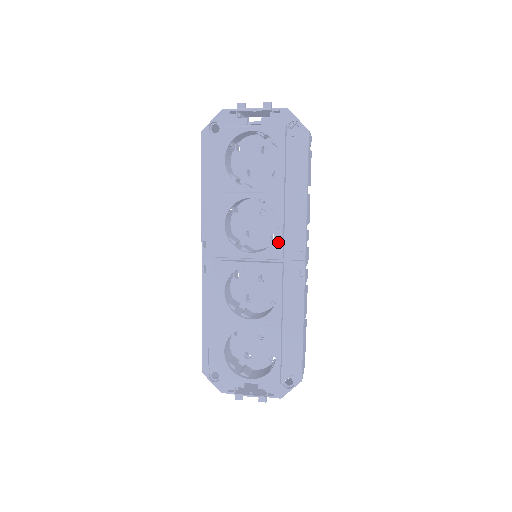
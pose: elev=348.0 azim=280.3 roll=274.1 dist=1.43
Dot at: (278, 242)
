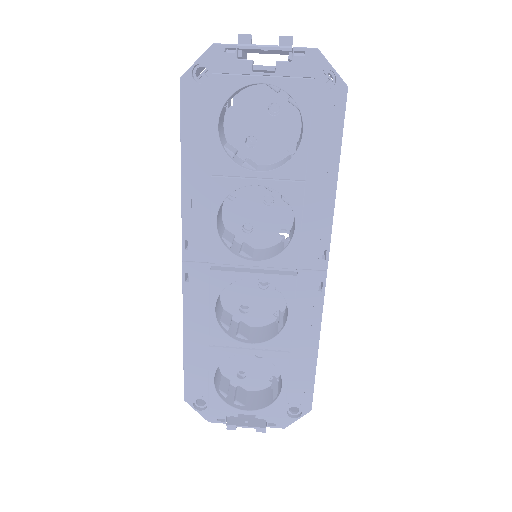
Dot at: (293, 248)
